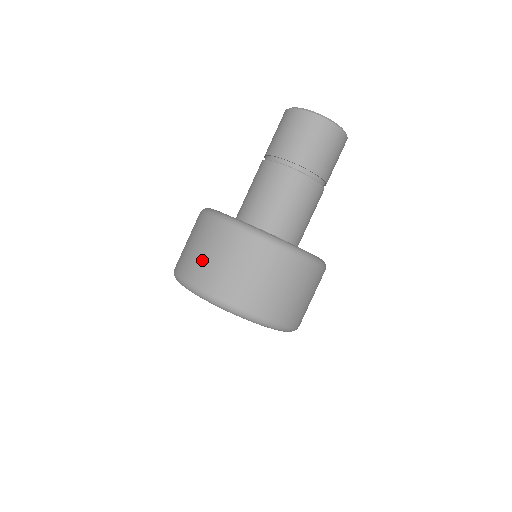
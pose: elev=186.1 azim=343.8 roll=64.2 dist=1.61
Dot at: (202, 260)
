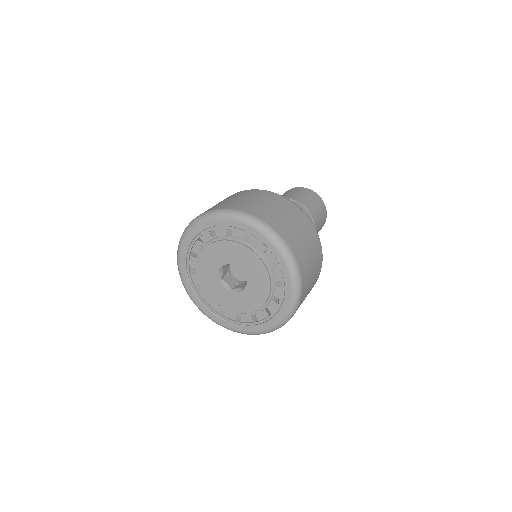
Dot at: (268, 209)
